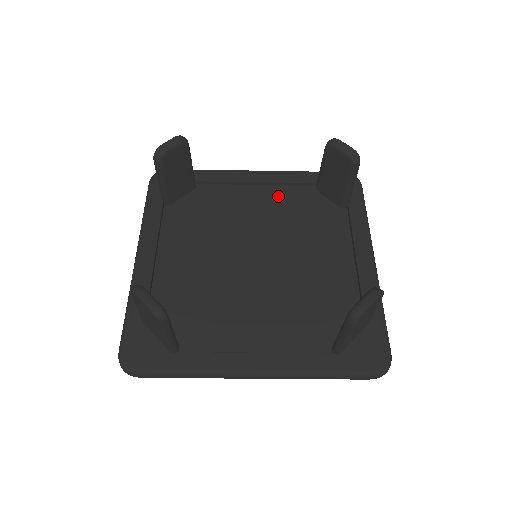
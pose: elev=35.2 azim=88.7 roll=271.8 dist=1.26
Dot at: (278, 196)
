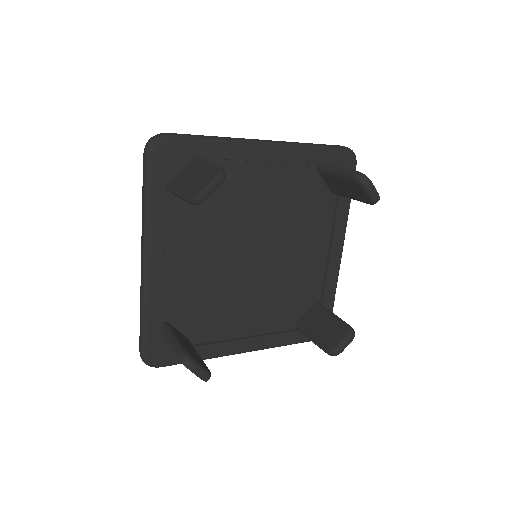
Dot at: (282, 178)
